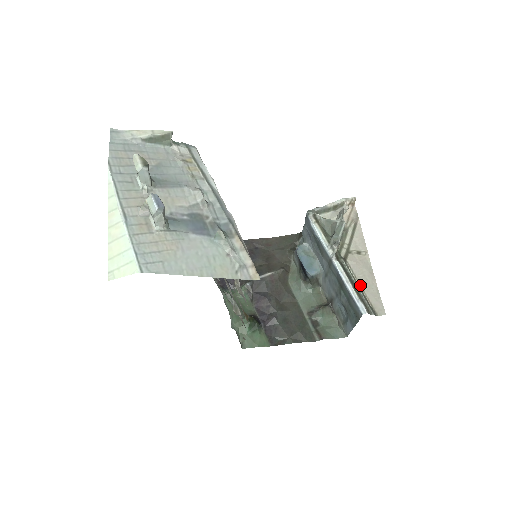
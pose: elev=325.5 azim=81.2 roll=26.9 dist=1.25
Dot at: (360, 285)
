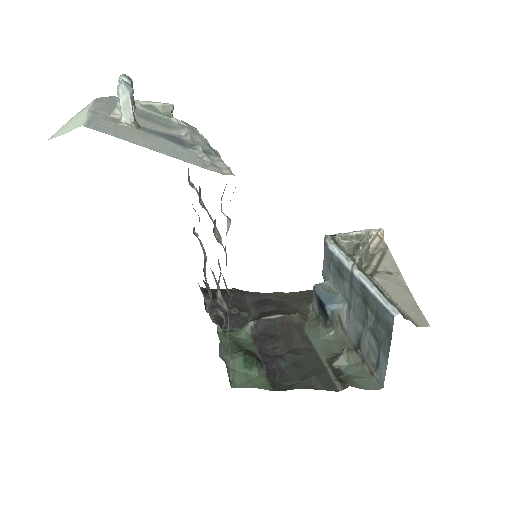
Dot at: (391, 299)
